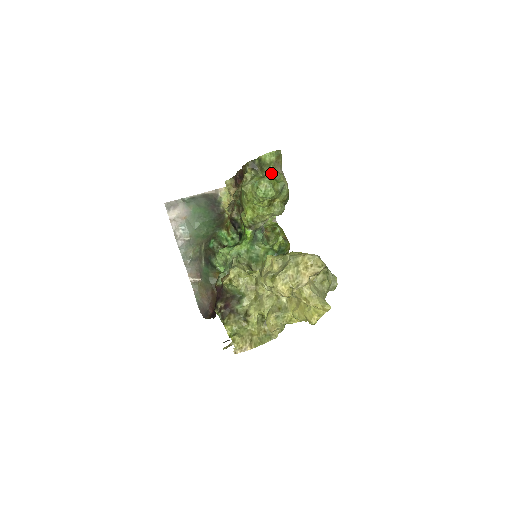
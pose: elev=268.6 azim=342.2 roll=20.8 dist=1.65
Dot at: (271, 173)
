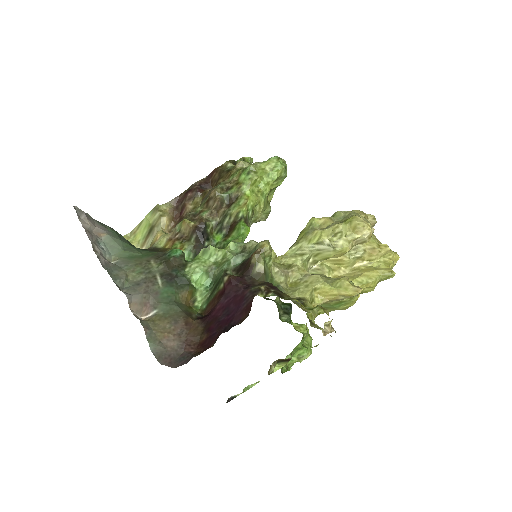
Dot at: occluded
